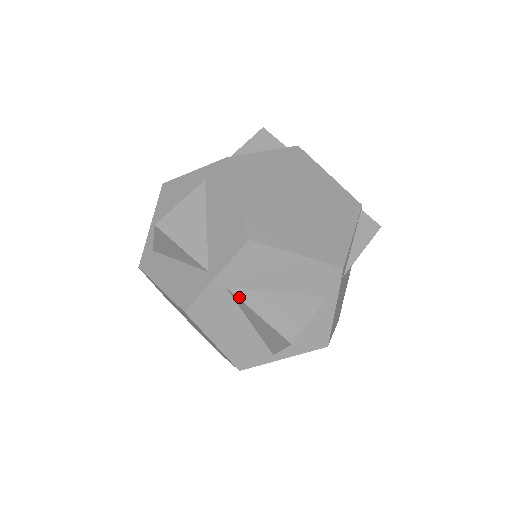
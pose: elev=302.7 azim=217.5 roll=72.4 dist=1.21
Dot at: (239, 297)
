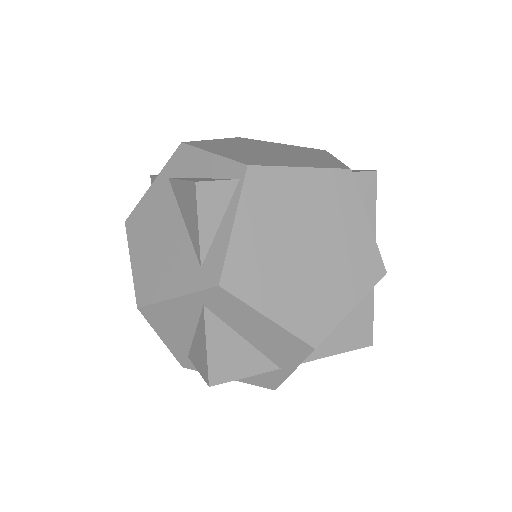
Dot at: (316, 359)
